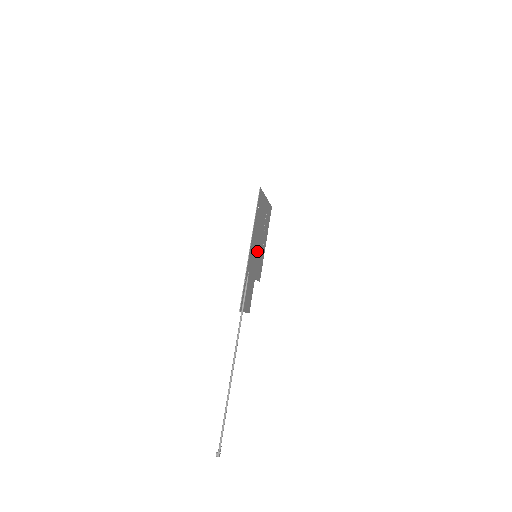
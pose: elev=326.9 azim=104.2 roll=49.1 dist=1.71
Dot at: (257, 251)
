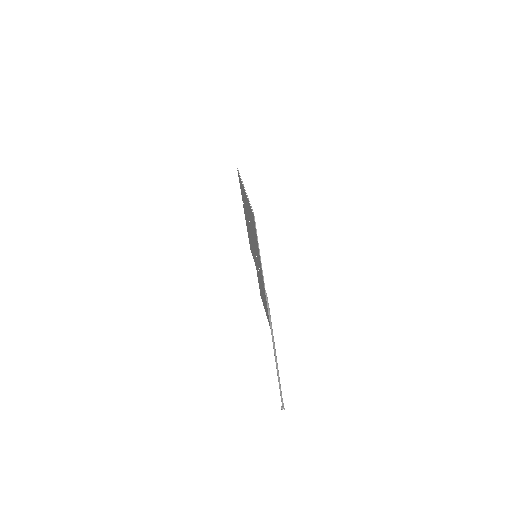
Dot at: (254, 249)
